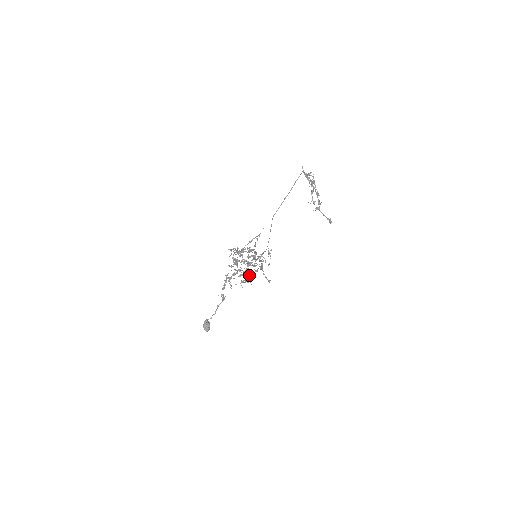
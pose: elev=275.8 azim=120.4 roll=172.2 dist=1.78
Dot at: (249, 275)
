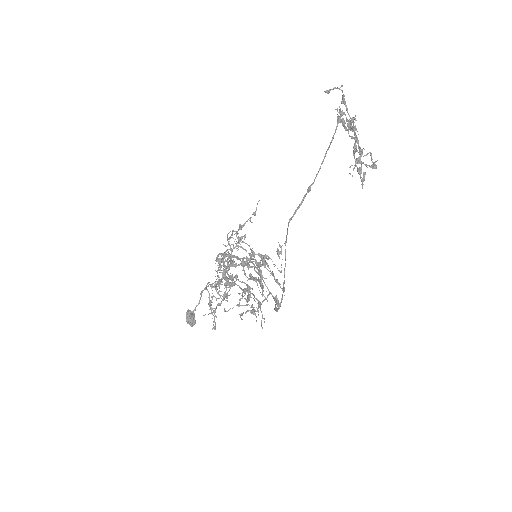
Dot at: (249, 286)
